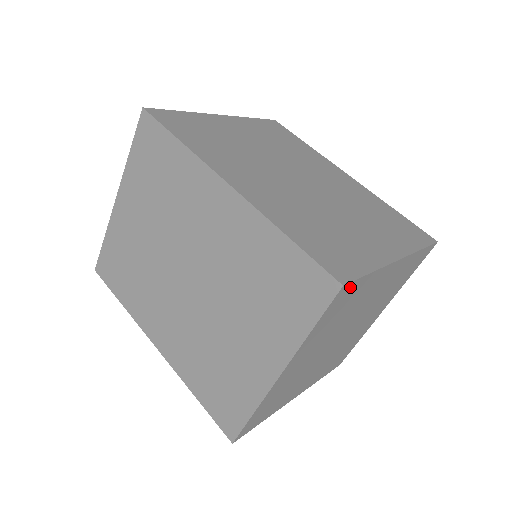
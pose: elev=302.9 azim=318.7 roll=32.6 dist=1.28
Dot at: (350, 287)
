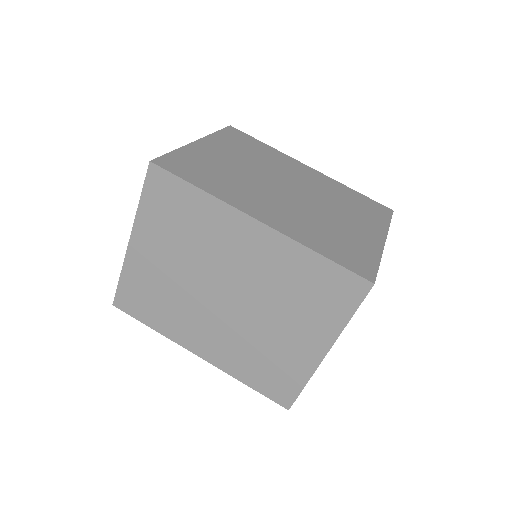
Dot at: occluded
